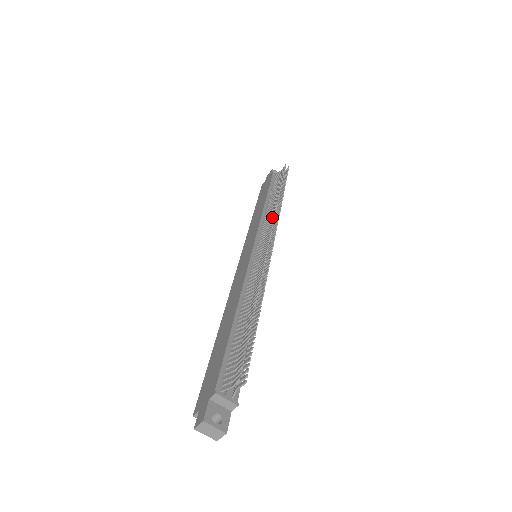
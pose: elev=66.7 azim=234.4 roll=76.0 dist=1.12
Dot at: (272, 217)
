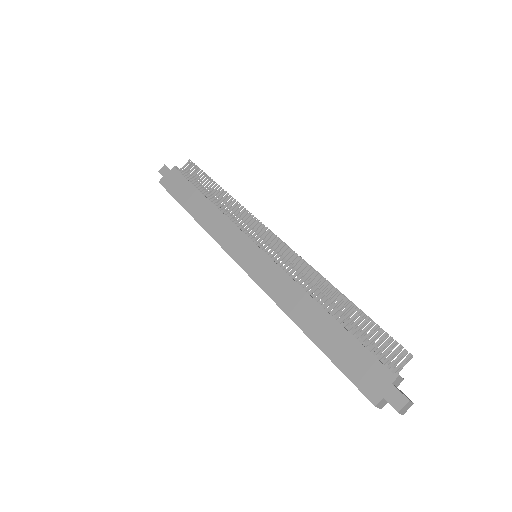
Dot at: (247, 216)
